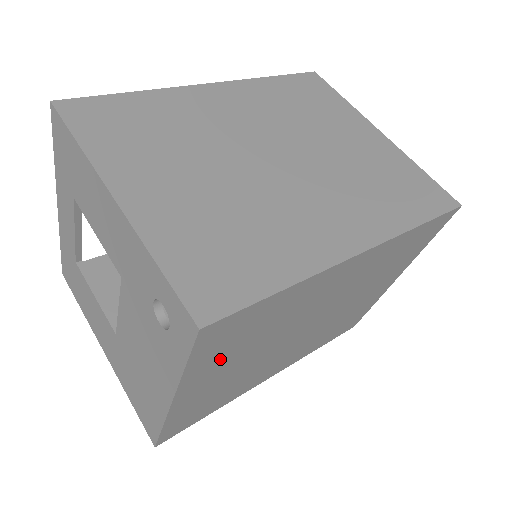
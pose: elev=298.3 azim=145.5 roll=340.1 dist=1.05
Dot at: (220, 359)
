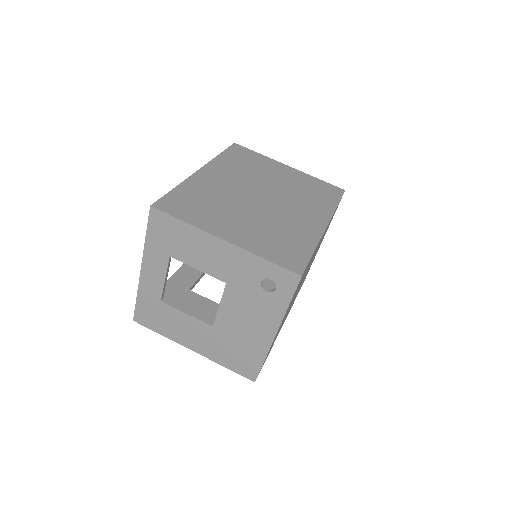
Dot at: occluded
